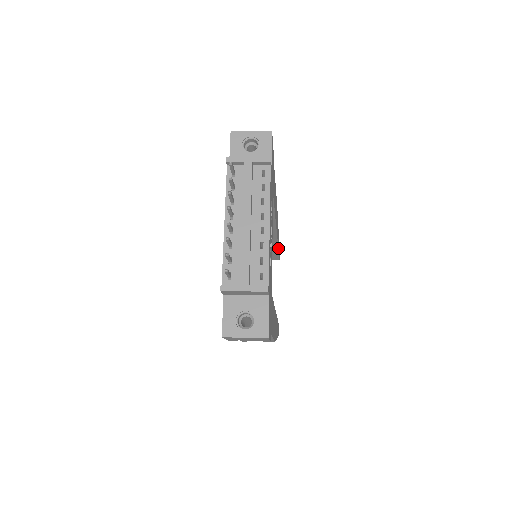
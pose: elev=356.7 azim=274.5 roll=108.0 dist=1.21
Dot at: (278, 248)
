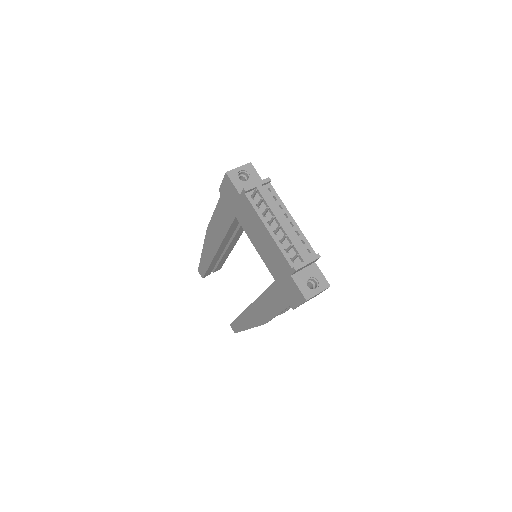
Dot at: occluded
